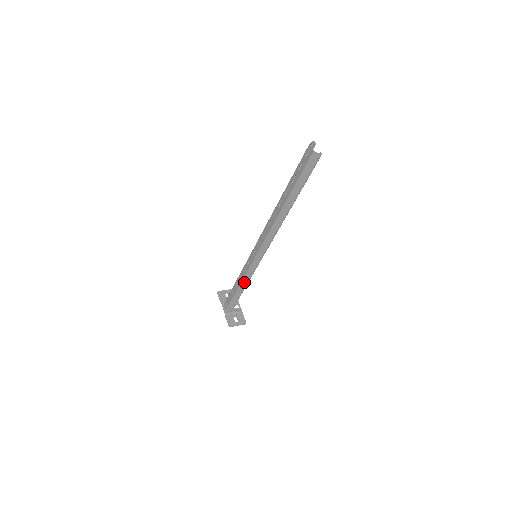
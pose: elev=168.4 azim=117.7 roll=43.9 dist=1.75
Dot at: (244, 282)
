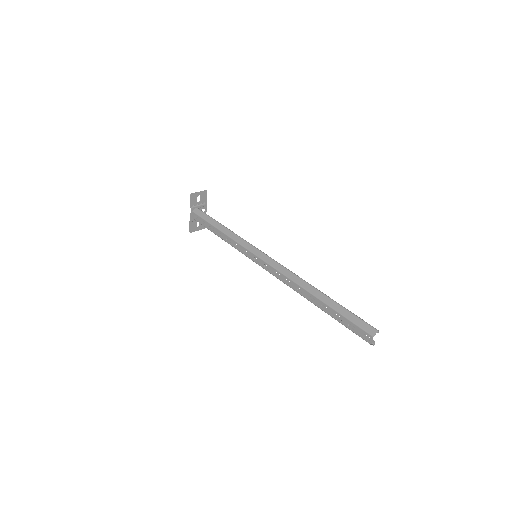
Dot at: occluded
